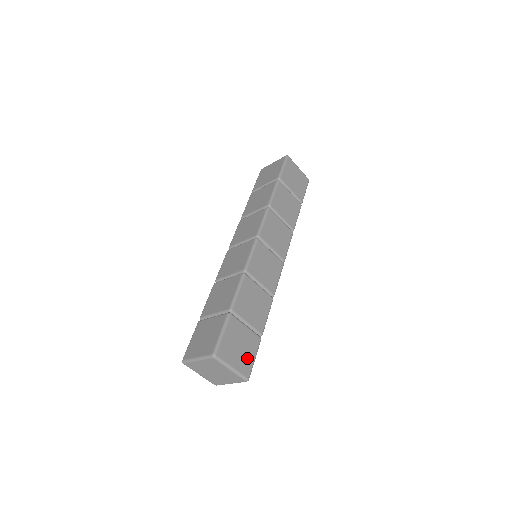
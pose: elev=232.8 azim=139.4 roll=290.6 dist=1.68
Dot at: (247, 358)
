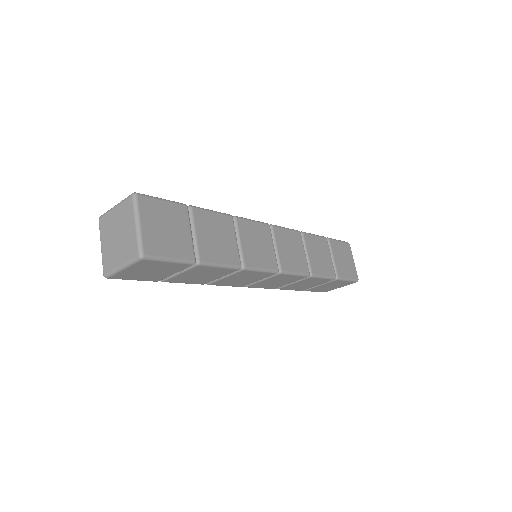
Dot at: (163, 245)
